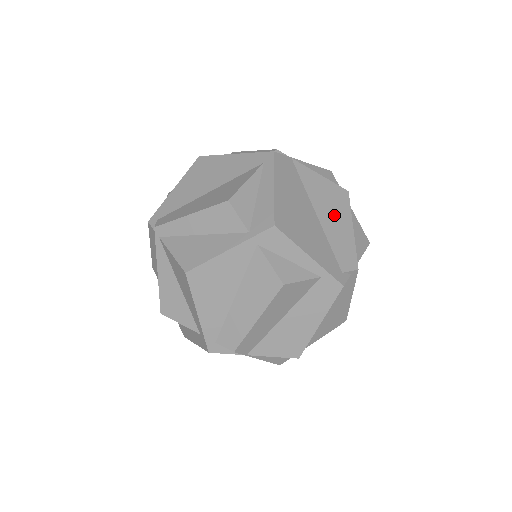
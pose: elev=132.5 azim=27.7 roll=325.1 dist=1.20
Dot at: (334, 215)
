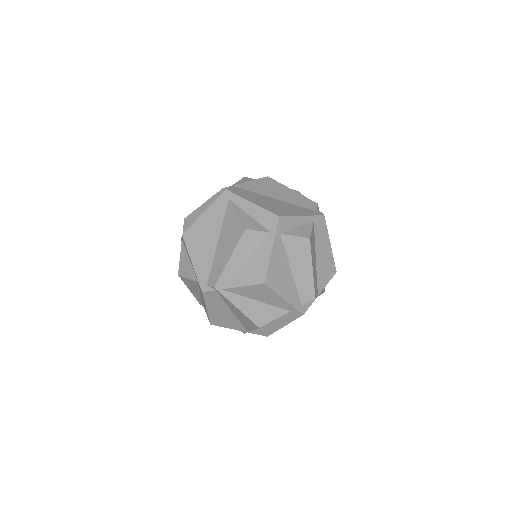
Dot at: (279, 192)
